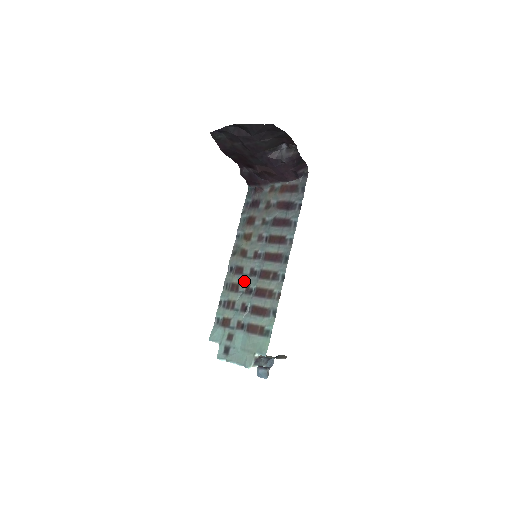
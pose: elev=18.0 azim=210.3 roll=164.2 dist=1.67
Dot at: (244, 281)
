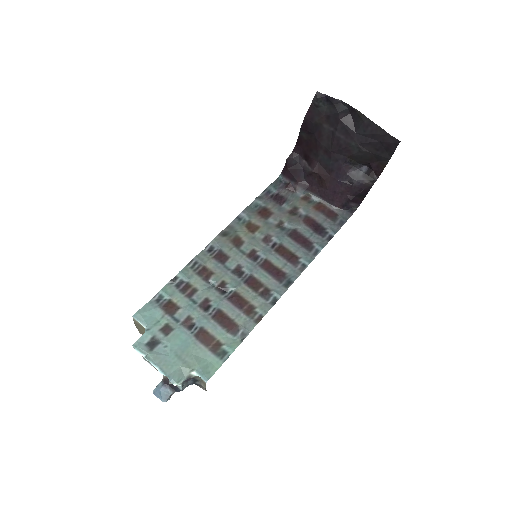
Dot at: (222, 274)
